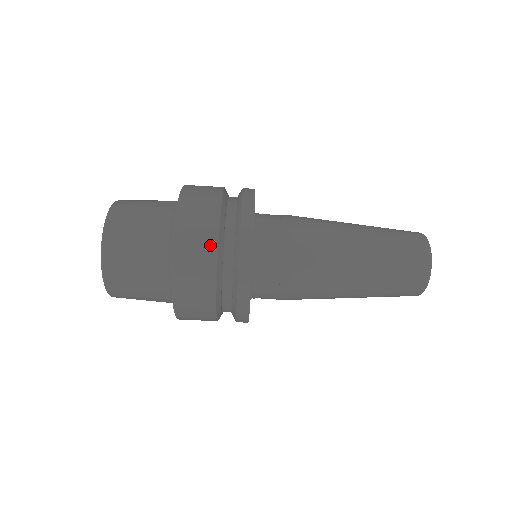
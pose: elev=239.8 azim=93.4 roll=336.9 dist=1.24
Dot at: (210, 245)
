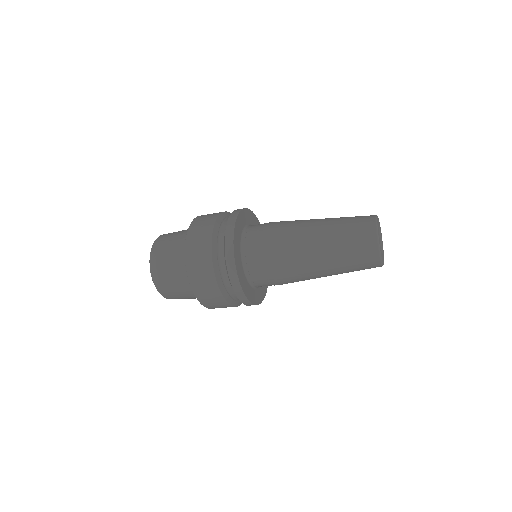
Dot at: (216, 293)
